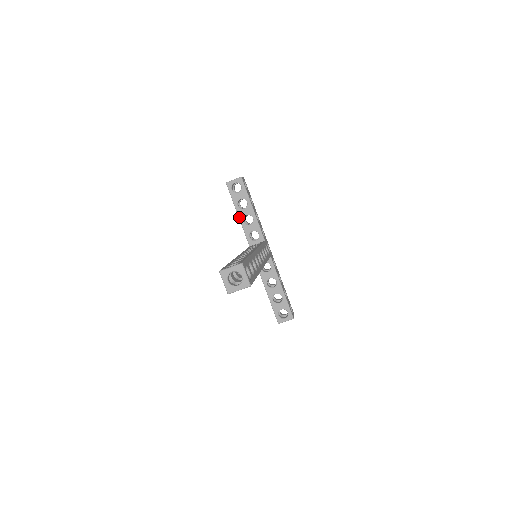
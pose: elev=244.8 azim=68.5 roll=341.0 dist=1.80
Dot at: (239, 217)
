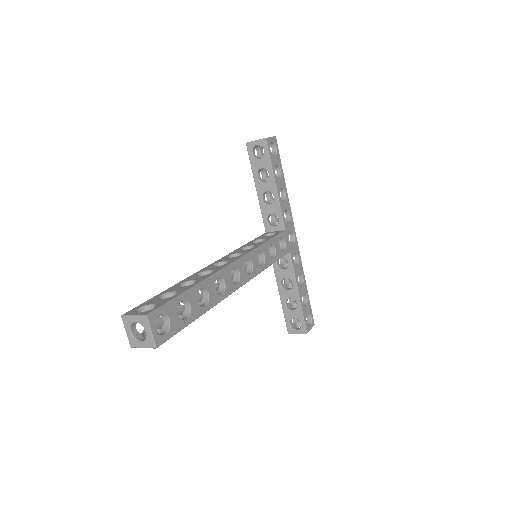
Dot at: (257, 192)
